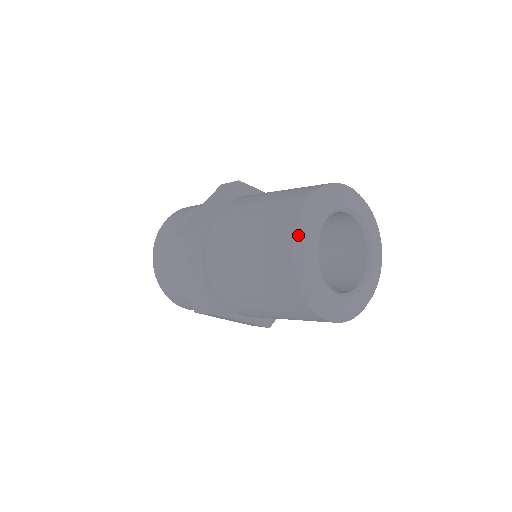
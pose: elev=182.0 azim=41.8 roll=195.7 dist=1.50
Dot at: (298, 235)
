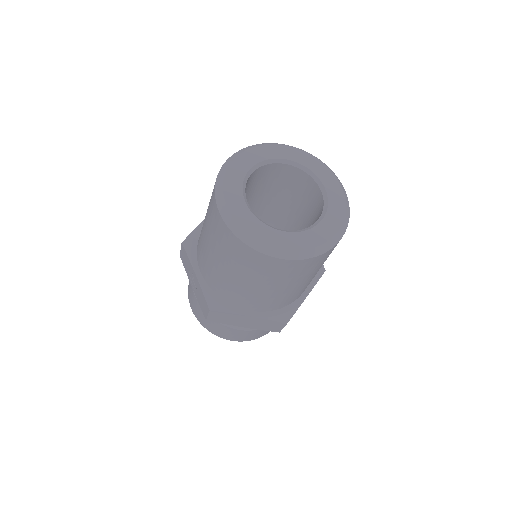
Dot at: (218, 184)
